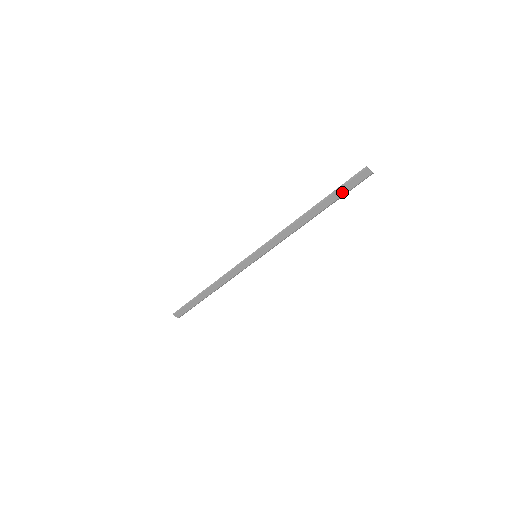
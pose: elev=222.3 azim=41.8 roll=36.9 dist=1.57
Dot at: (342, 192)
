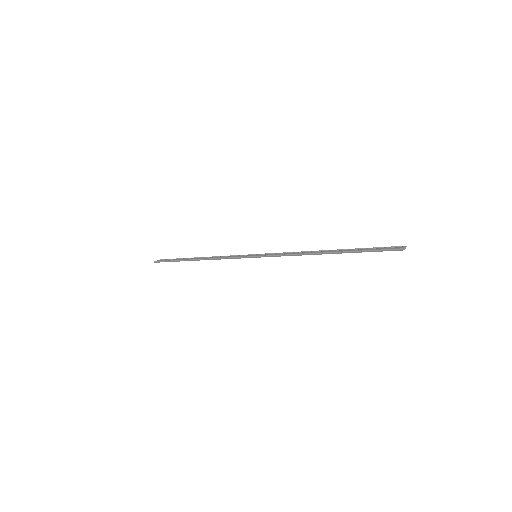
Dot at: (367, 251)
